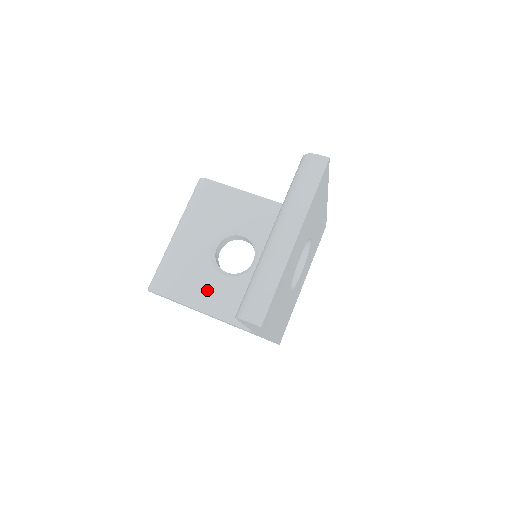
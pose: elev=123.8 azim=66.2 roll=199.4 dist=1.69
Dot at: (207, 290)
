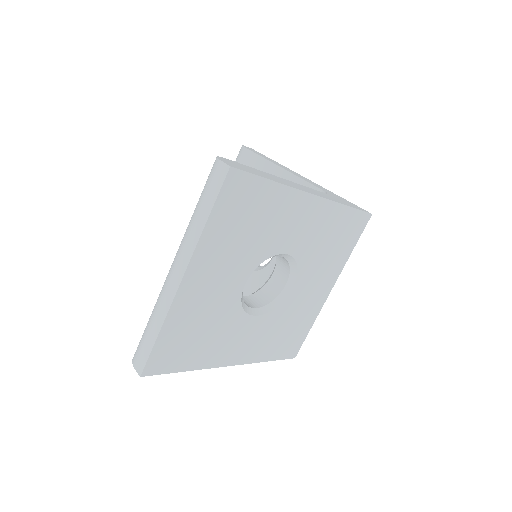
Dot at: occluded
